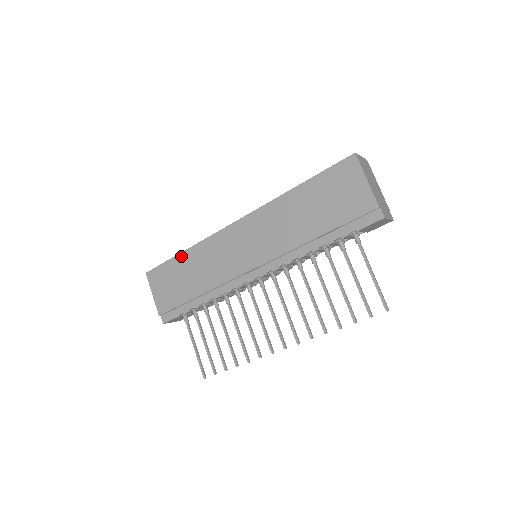
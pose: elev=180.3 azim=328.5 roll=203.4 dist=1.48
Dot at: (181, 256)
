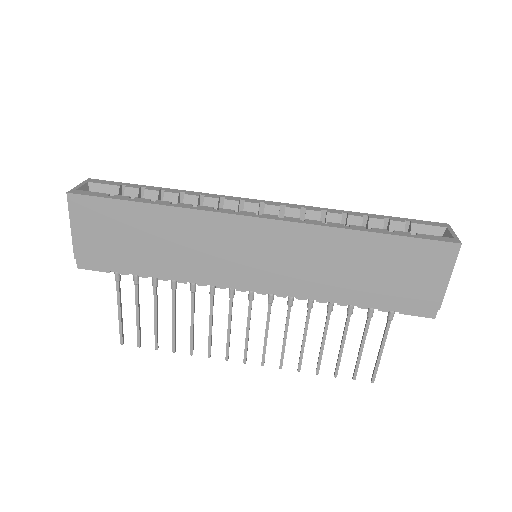
Dot at: (145, 208)
